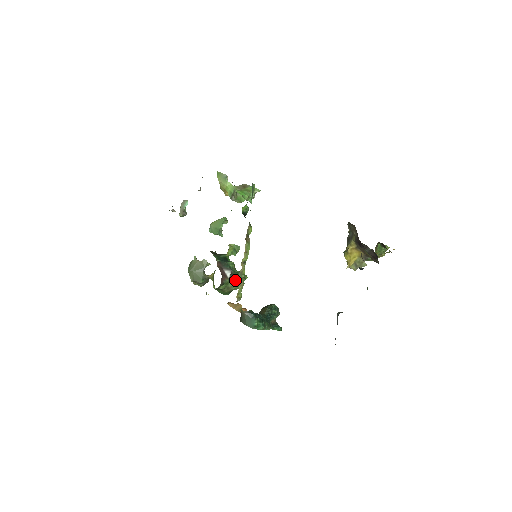
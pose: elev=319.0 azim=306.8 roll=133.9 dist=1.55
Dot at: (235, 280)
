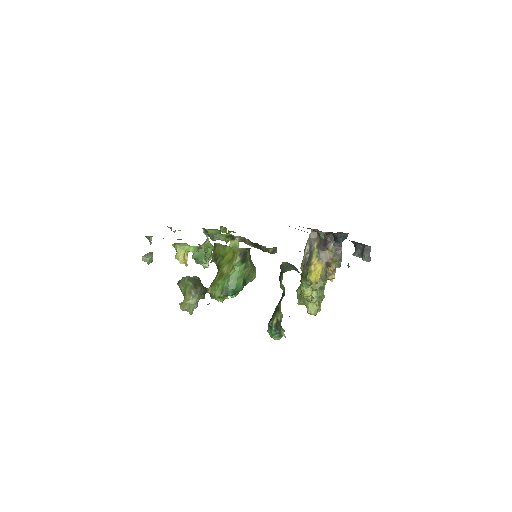
Dot at: (252, 262)
